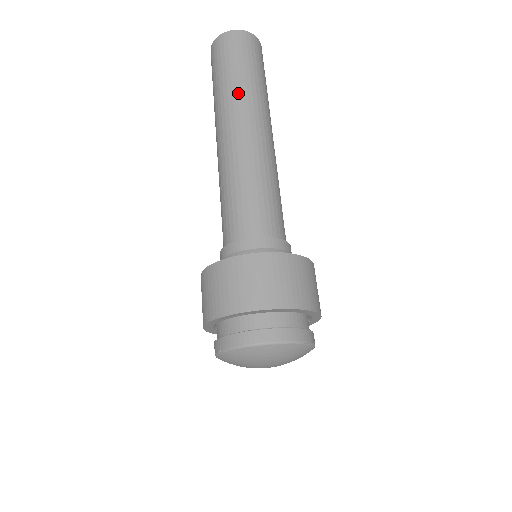
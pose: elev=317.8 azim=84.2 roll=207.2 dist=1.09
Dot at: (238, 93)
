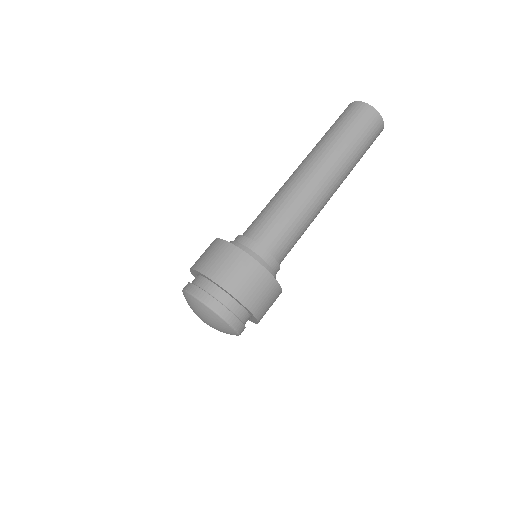
Dot at: (332, 148)
